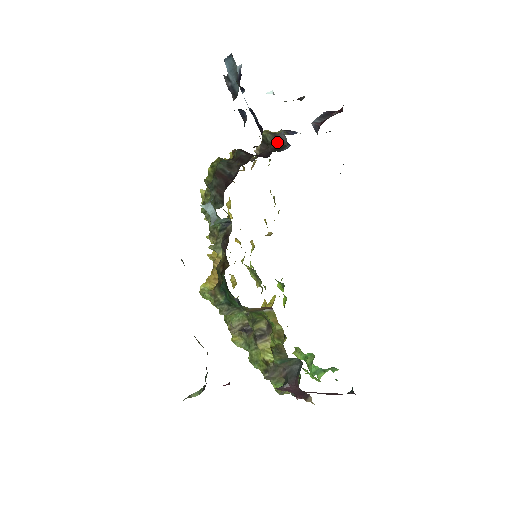
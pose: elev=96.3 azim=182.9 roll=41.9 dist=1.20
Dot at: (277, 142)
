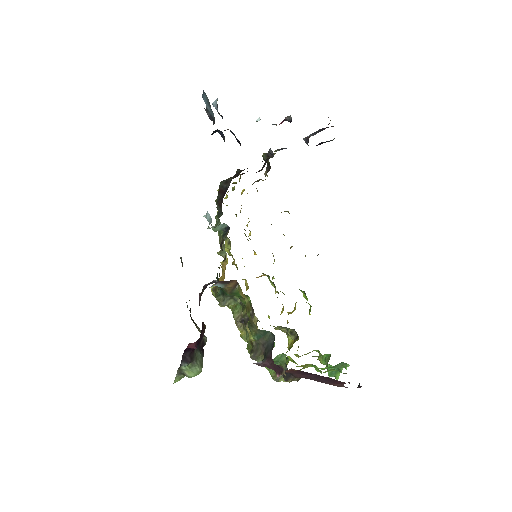
Dot at: (268, 157)
